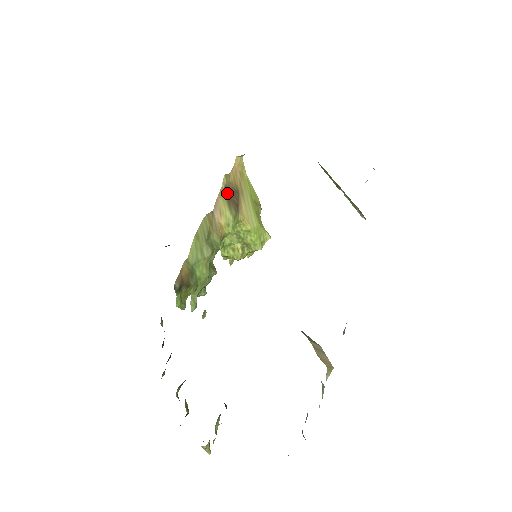
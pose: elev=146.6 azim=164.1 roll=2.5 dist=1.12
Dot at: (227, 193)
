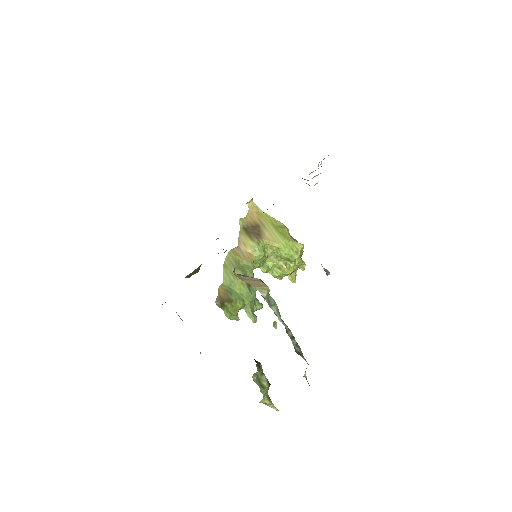
Dot at: (246, 230)
